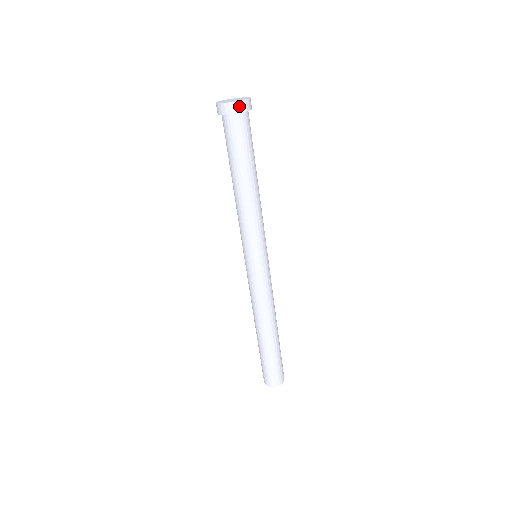
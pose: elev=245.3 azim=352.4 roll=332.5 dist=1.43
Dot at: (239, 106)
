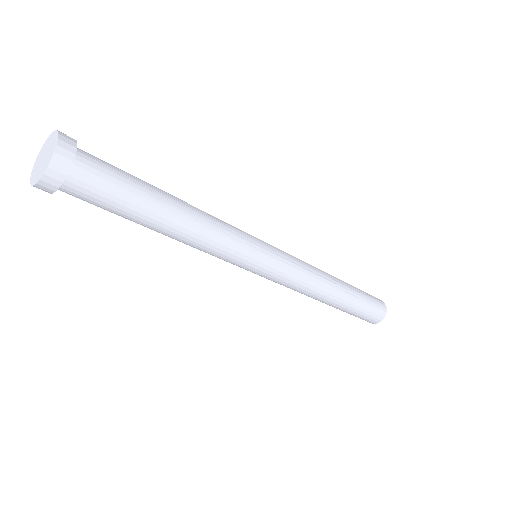
Dot at: (42, 188)
